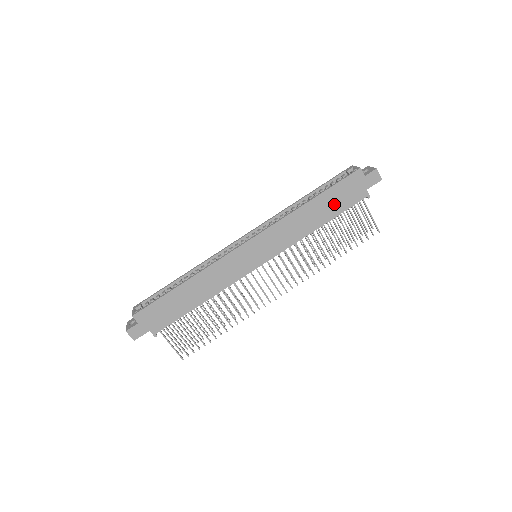
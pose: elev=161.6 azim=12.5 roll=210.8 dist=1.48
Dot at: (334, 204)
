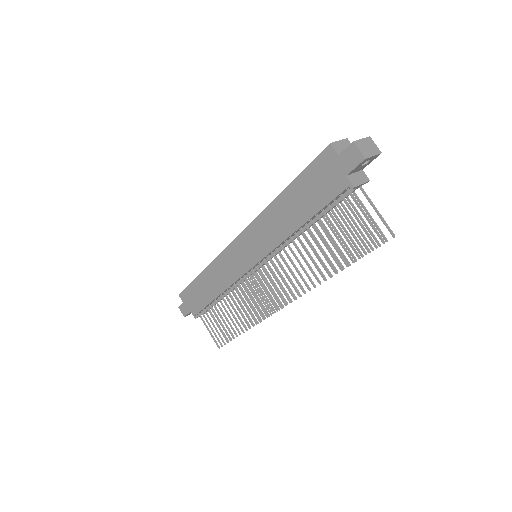
Dot at: (308, 197)
